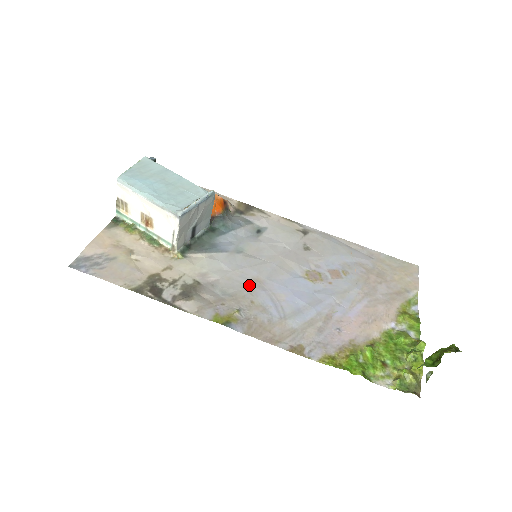
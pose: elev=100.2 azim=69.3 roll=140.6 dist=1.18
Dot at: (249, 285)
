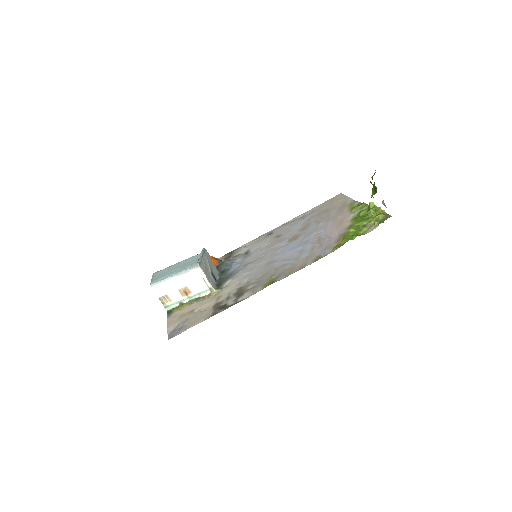
Dot at: (266, 267)
